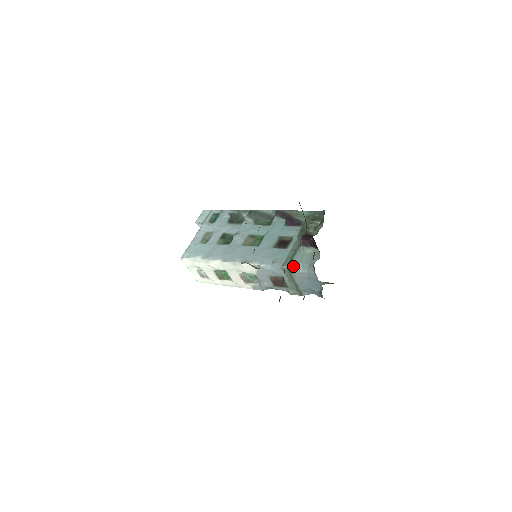
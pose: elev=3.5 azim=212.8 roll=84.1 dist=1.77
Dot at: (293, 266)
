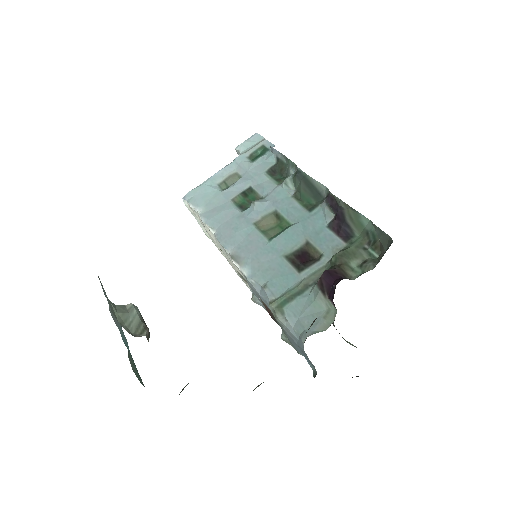
Dot at: (282, 314)
